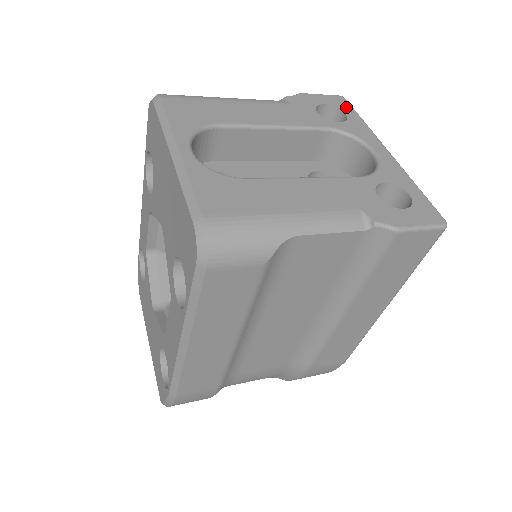
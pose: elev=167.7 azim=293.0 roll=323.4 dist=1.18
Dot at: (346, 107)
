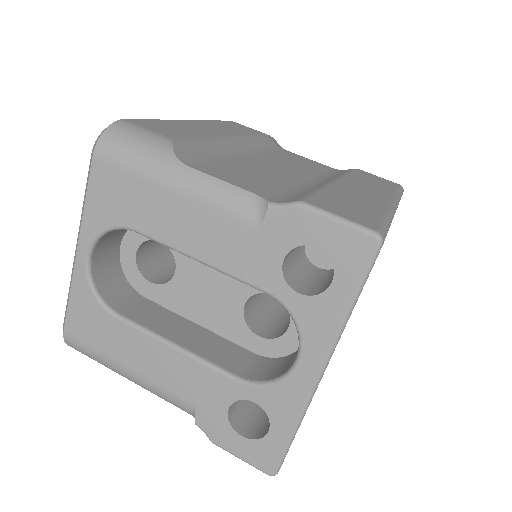
Dot at: (351, 269)
